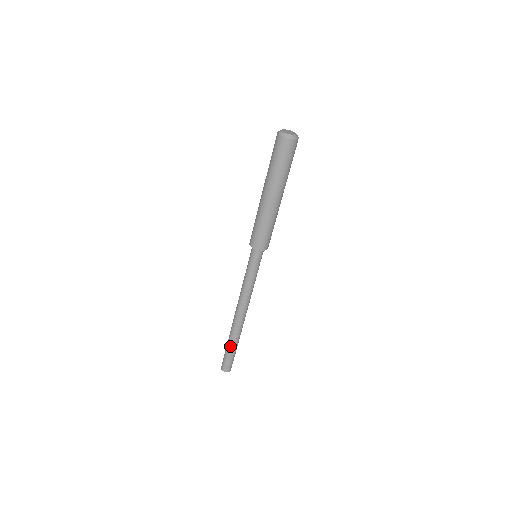
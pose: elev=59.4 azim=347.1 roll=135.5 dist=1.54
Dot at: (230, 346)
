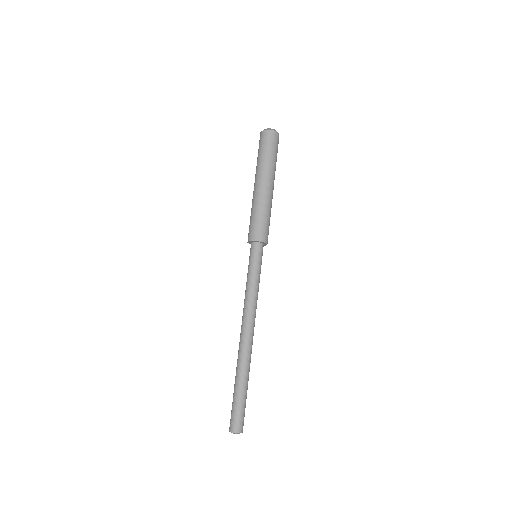
Dot at: (237, 385)
